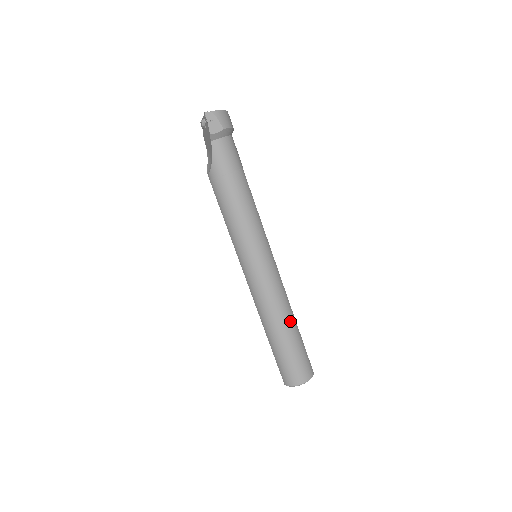
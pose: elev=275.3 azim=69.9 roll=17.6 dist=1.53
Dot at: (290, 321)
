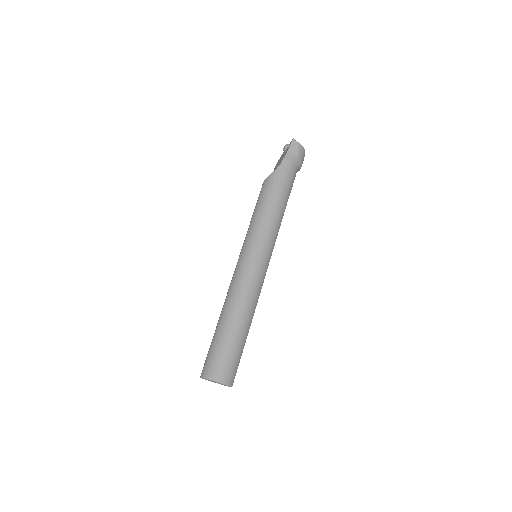
Dot at: (247, 319)
